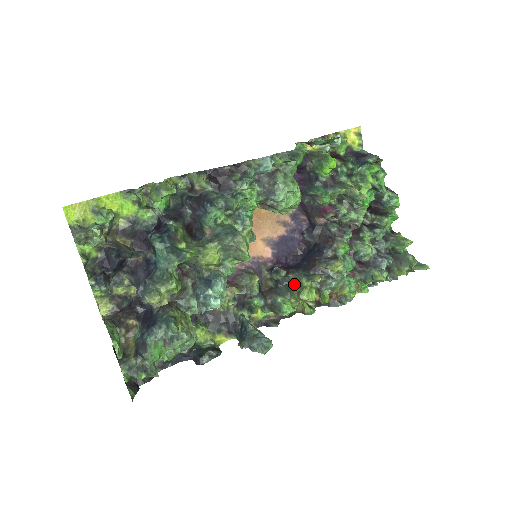
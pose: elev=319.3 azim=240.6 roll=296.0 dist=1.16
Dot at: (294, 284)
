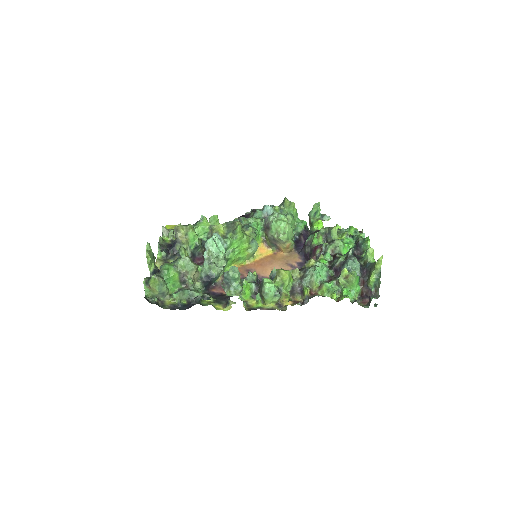
Dot at: occluded
